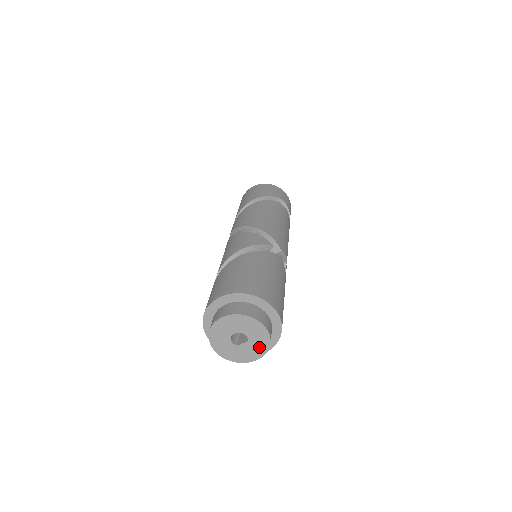
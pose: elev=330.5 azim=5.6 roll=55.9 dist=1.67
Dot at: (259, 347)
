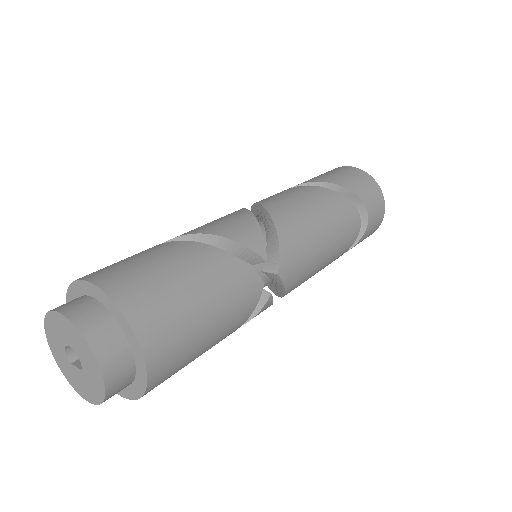
Dot at: (92, 389)
